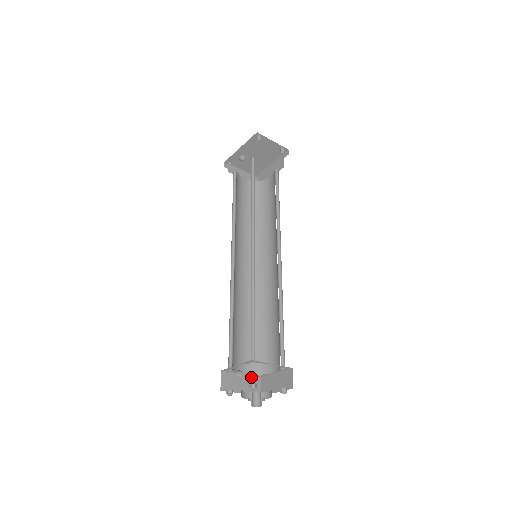
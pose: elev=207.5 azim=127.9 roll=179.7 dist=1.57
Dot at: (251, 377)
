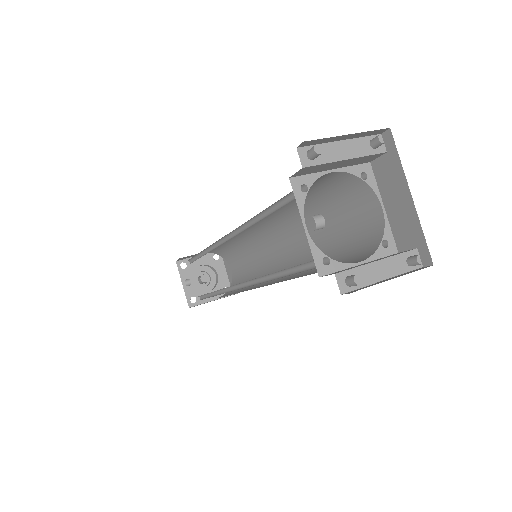
Dot at: occluded
